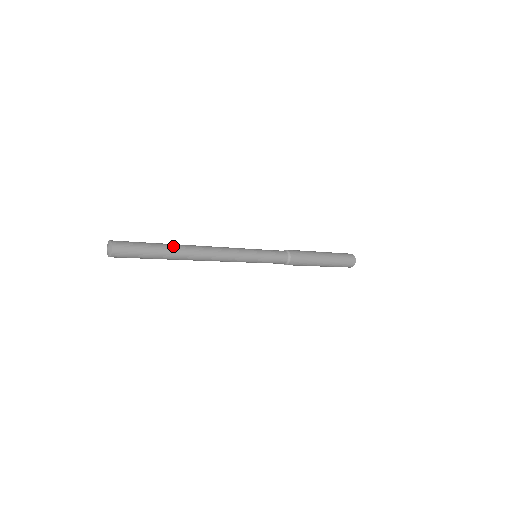
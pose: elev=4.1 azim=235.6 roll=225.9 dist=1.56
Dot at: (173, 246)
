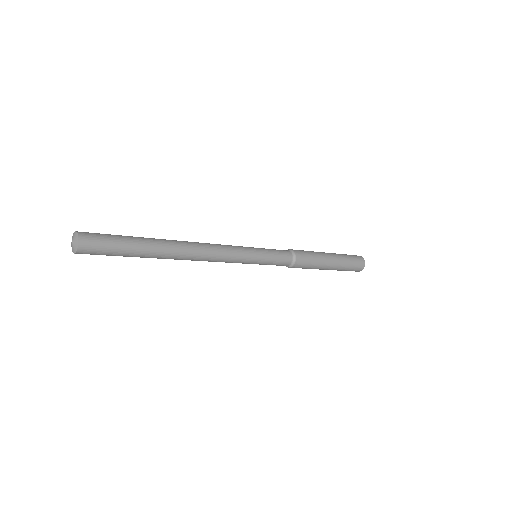
Dot at: (158, 241)
